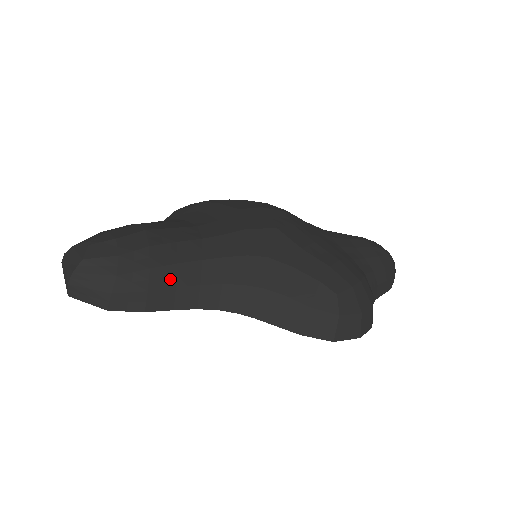
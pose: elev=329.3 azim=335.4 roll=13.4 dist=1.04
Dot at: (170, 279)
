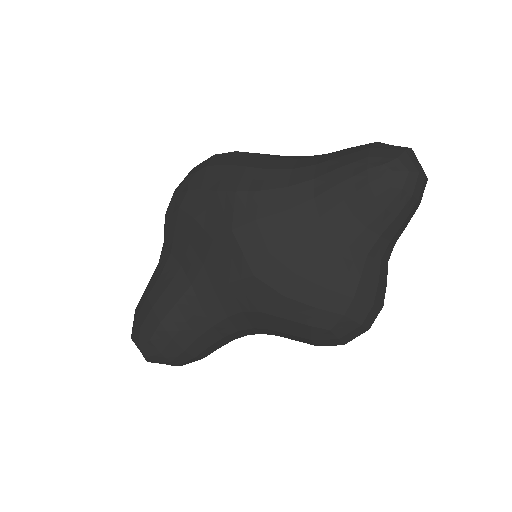
Dot at: (202, 346)
